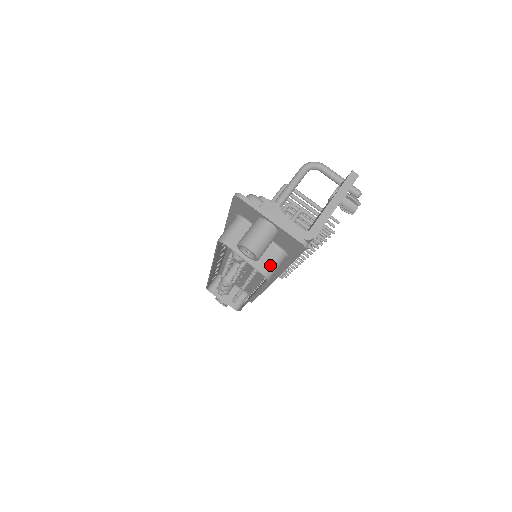
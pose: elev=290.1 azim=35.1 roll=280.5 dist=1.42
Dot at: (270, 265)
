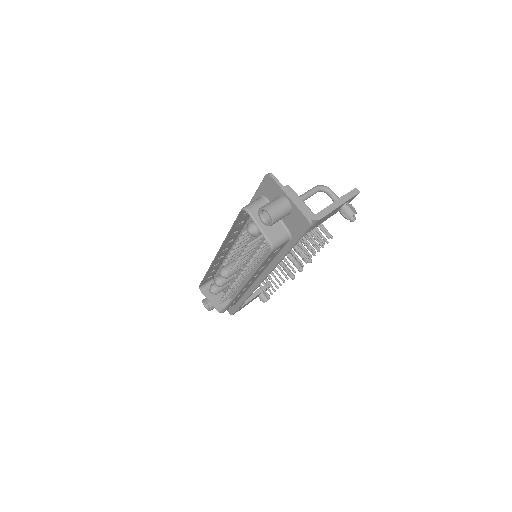
Dot at: (277, 239)
